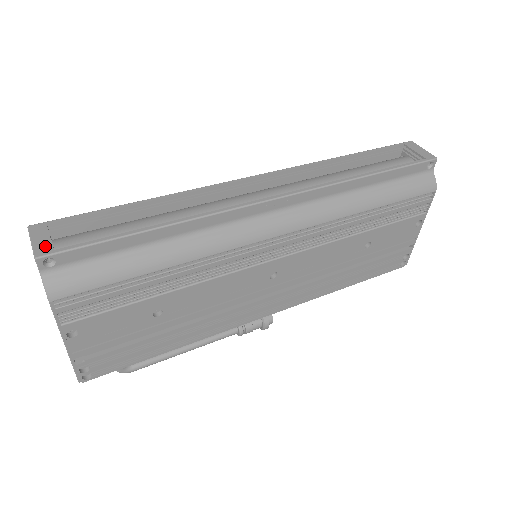
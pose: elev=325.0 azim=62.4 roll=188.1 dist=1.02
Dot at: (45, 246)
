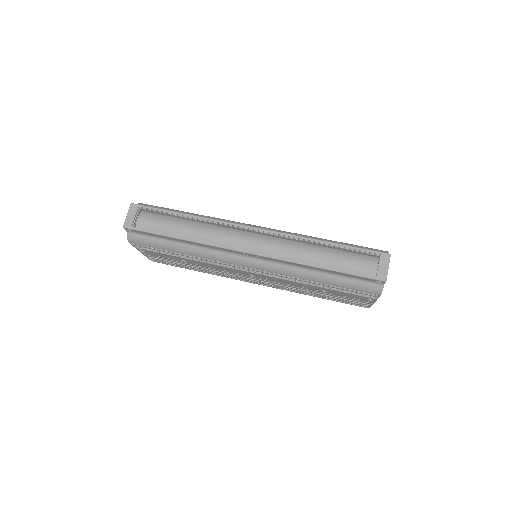
Dot at: (130, 222)
